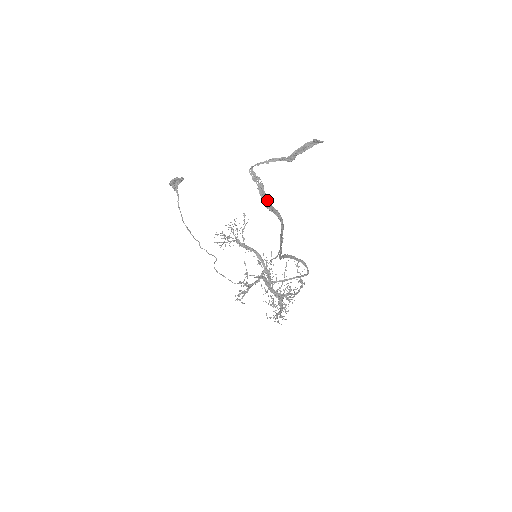
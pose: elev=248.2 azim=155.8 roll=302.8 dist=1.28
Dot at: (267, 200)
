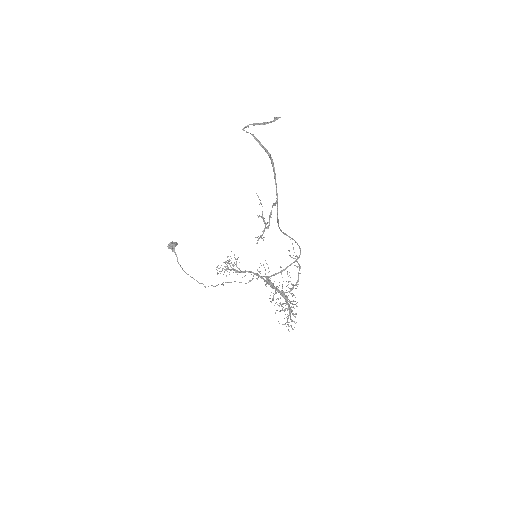
Dot at: (260, 142)
